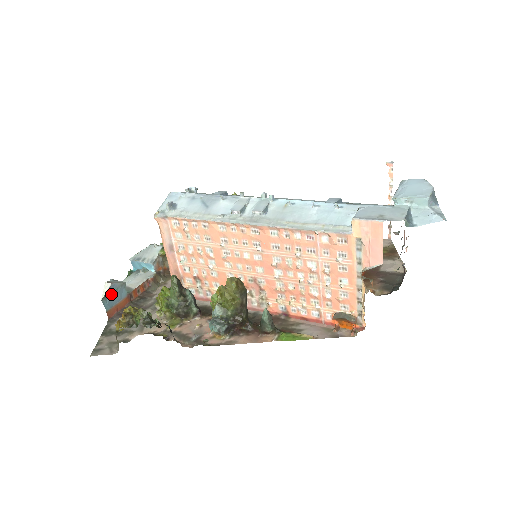
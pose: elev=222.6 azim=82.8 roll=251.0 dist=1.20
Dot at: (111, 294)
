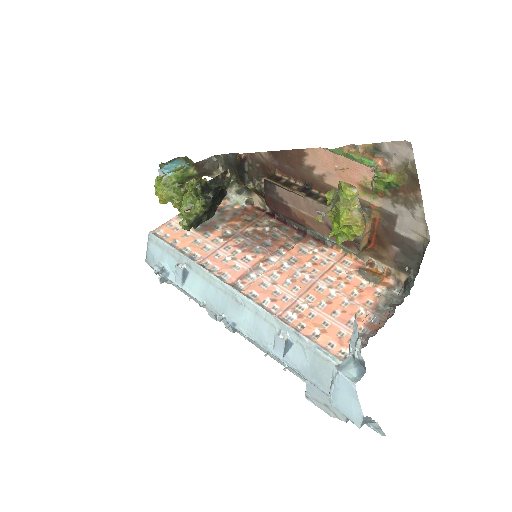
Dot at: occluded
